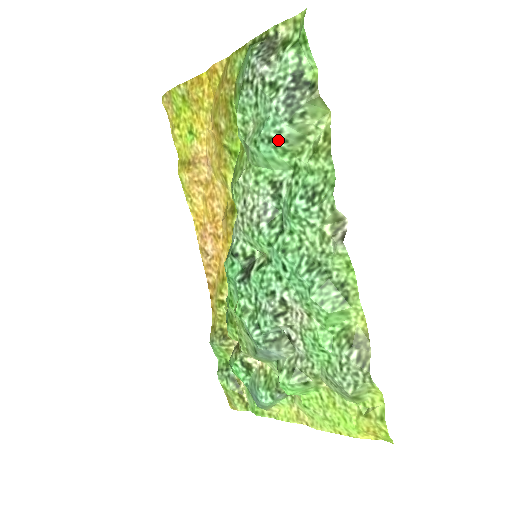
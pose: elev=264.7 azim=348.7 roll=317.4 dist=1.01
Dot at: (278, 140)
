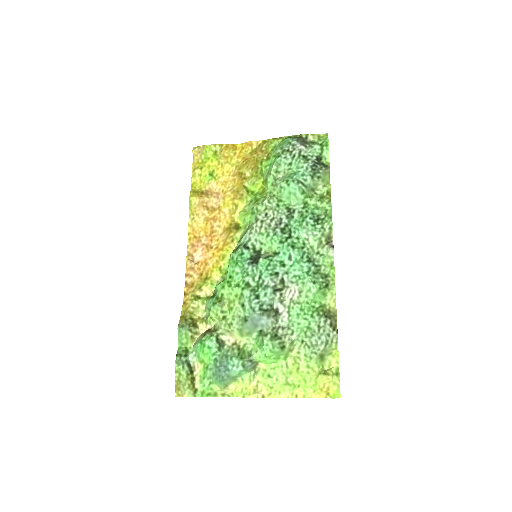
Dot at: (303, 184)
